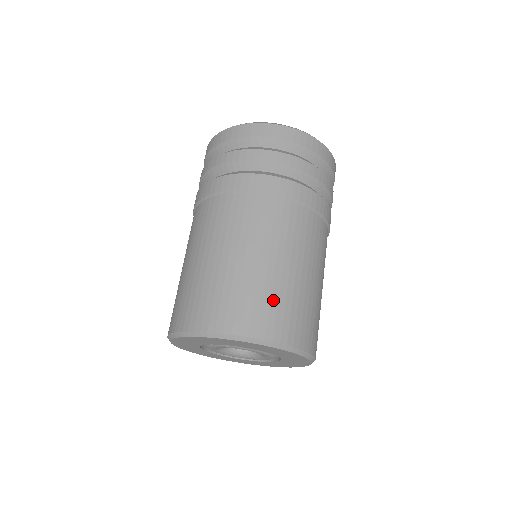
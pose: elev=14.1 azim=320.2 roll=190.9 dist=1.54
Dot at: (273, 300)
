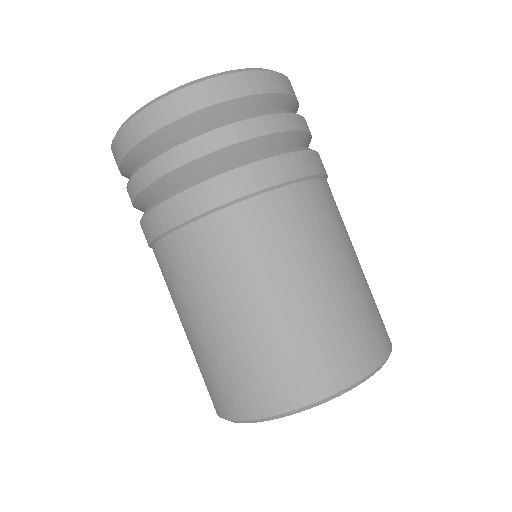
Dot at: (337, 330)
